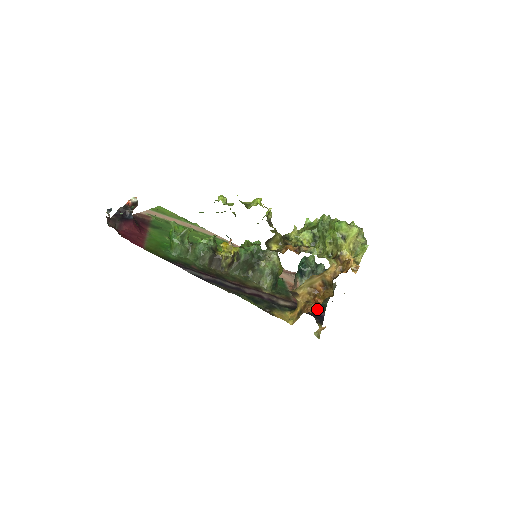
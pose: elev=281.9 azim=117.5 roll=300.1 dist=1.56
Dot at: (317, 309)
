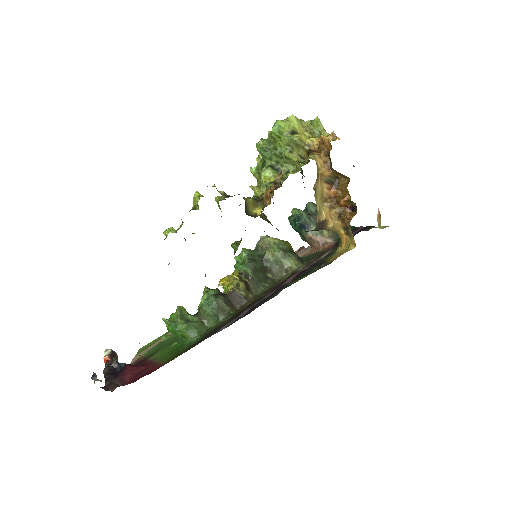
Dot at: (354, 208)
